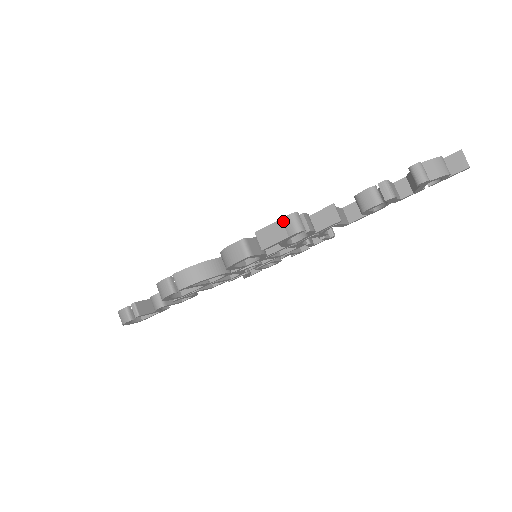
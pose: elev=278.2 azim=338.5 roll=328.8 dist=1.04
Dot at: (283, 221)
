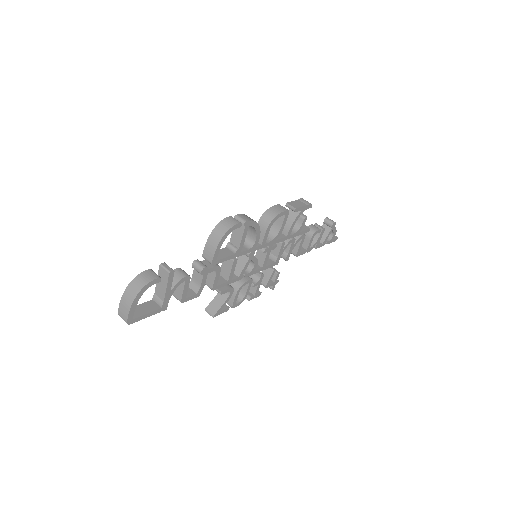
Dot at: (300, 200)
